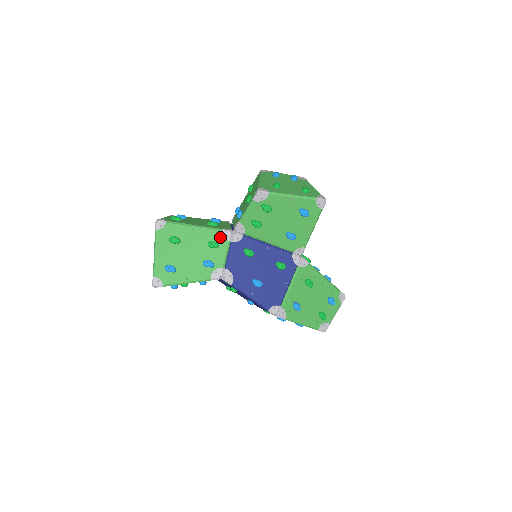
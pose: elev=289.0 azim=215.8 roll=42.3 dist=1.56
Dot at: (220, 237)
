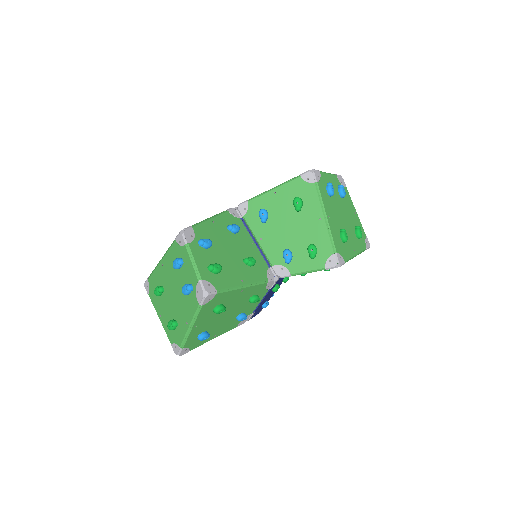
Dot at: (263, 289)
